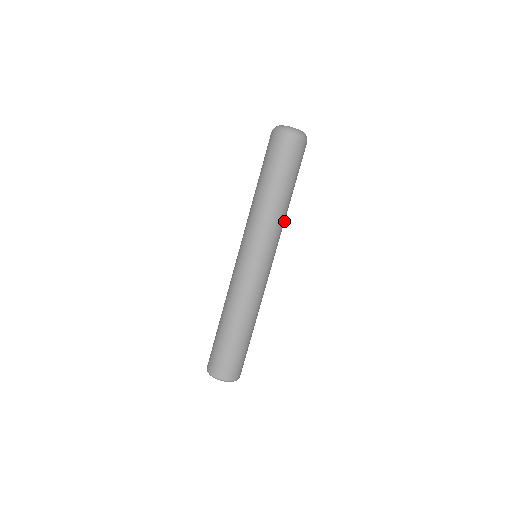
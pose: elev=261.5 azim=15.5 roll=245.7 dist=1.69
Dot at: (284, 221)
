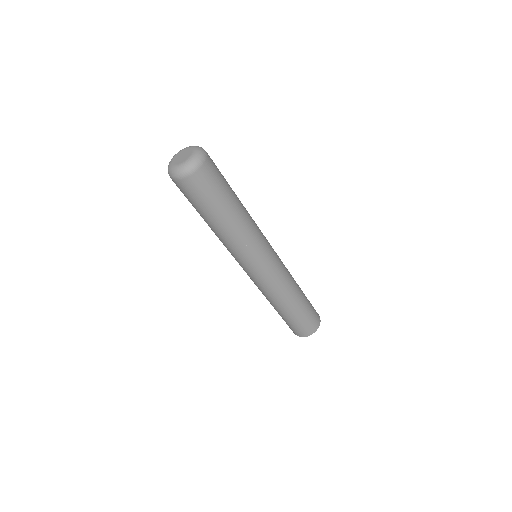
Dot at: (248, 232)
